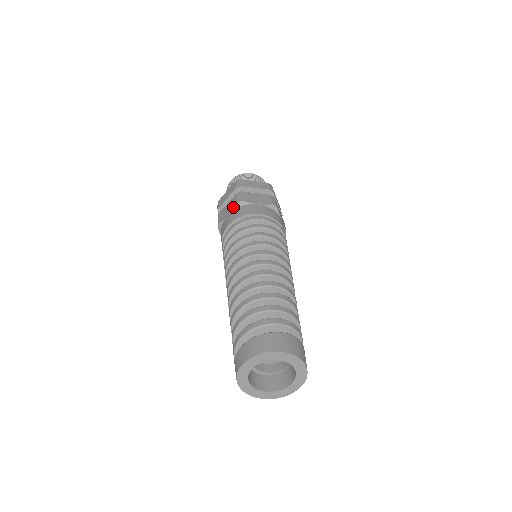
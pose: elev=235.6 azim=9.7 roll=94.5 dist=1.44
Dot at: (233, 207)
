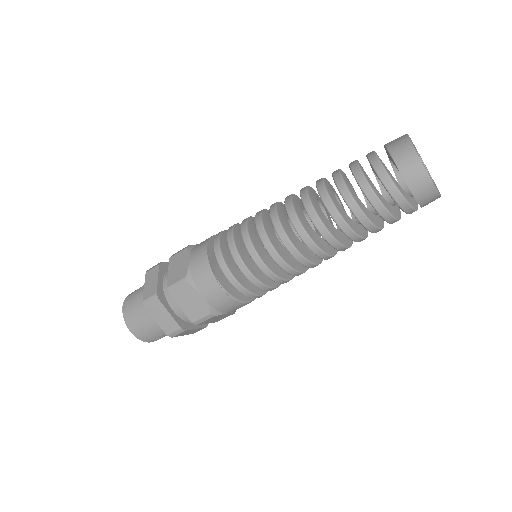
Dot at: (187, 253)
